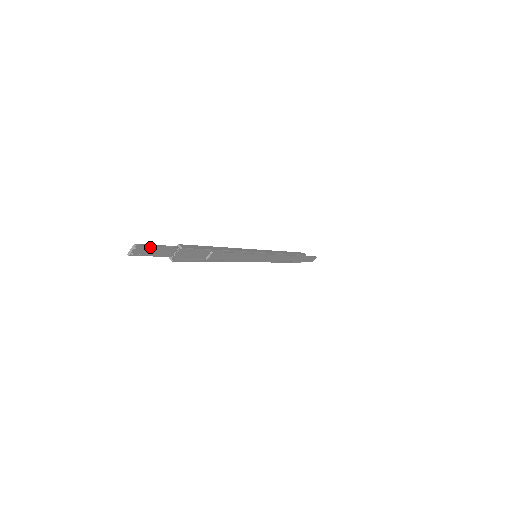
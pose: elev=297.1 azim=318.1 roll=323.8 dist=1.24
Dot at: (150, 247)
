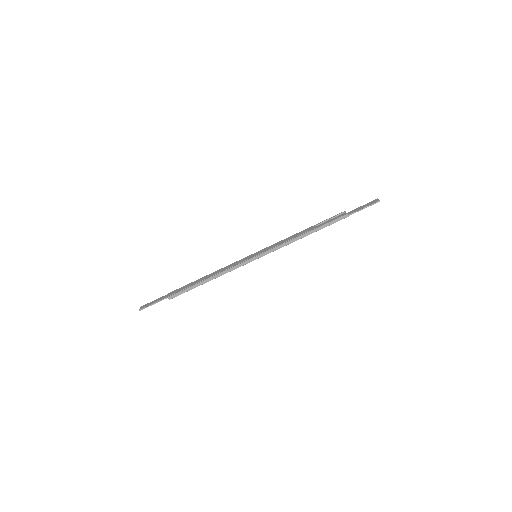
Dot at: occluded
